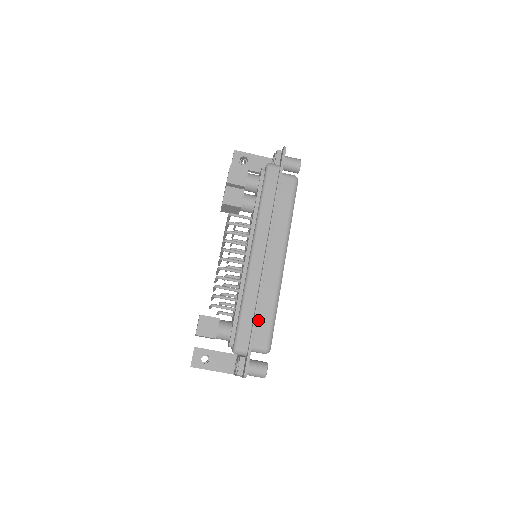
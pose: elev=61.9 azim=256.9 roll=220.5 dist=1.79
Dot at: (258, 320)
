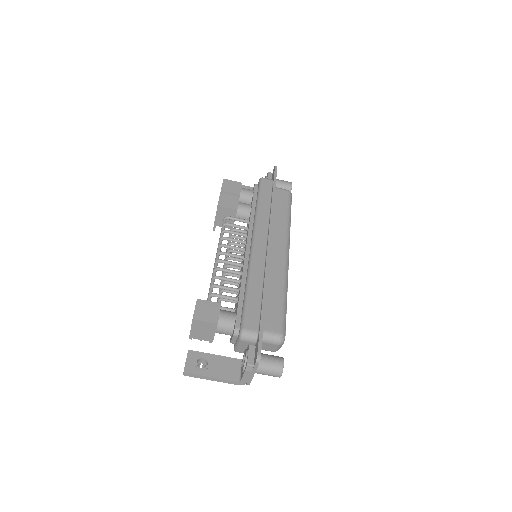
Dot at: (267, 305)
